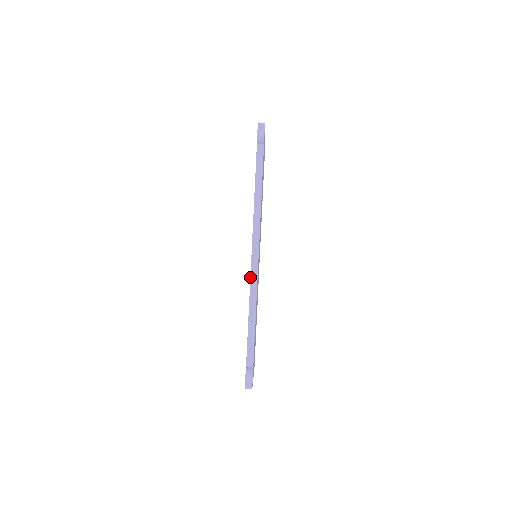
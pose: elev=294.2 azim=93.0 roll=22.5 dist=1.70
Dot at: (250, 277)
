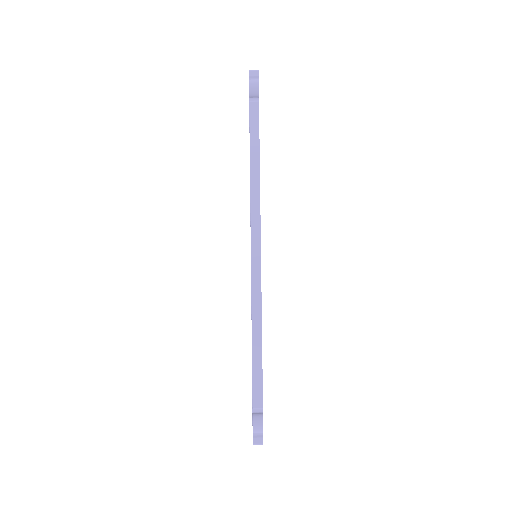
Dot at: (251, 281)
